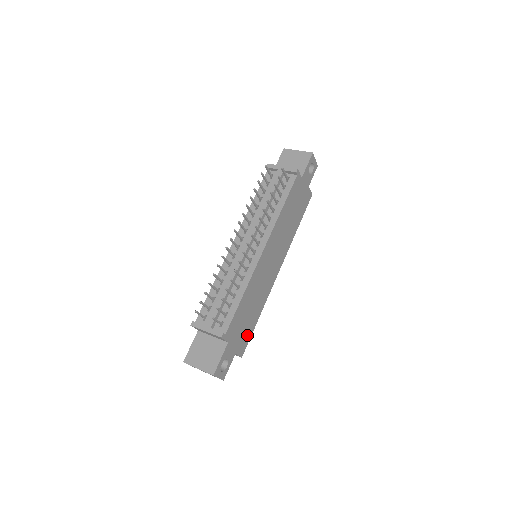
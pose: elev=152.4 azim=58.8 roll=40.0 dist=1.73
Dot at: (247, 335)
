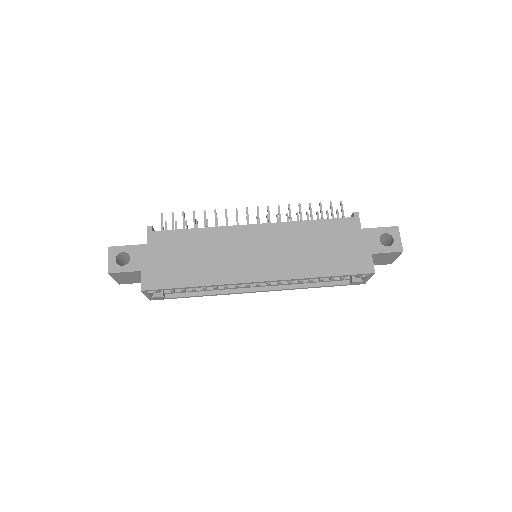
Dot at: (167, 278)
